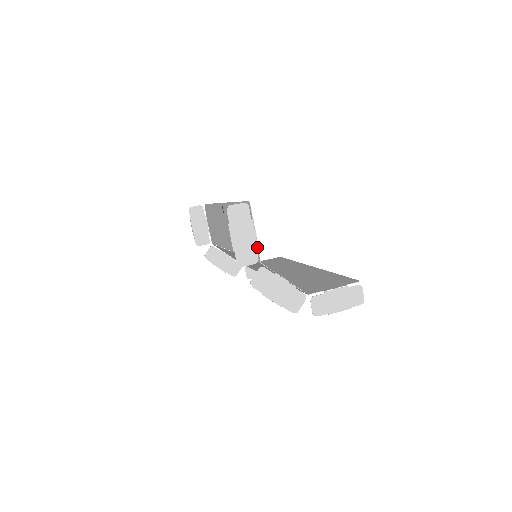
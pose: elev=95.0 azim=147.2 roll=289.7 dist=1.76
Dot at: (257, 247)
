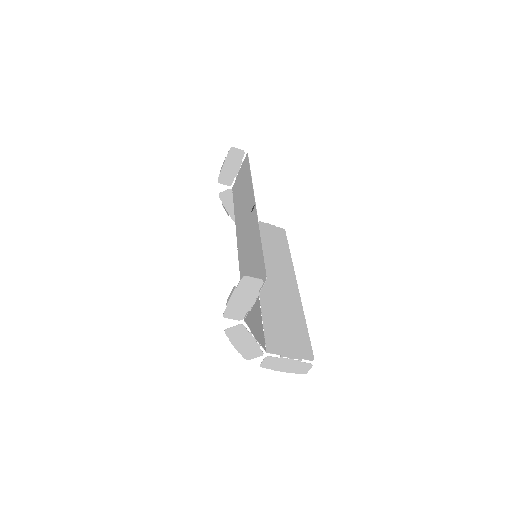
Dot at: (249, 309)
